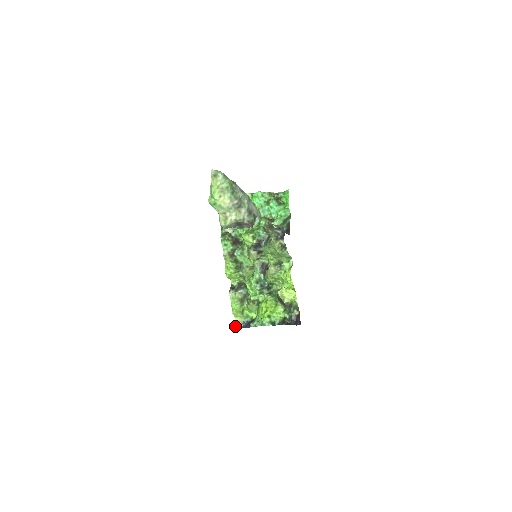
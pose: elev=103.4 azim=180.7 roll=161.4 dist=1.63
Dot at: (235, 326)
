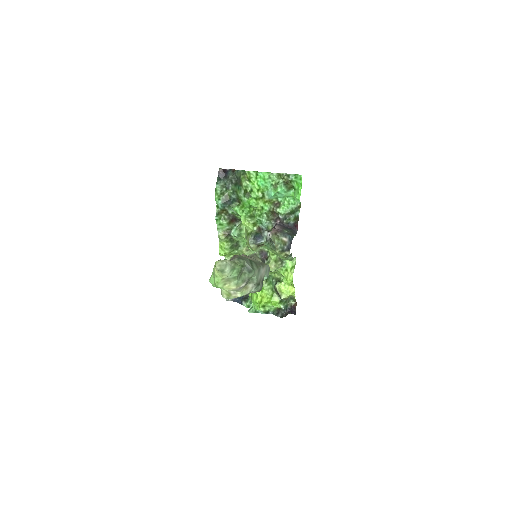
Dot at: occluded
